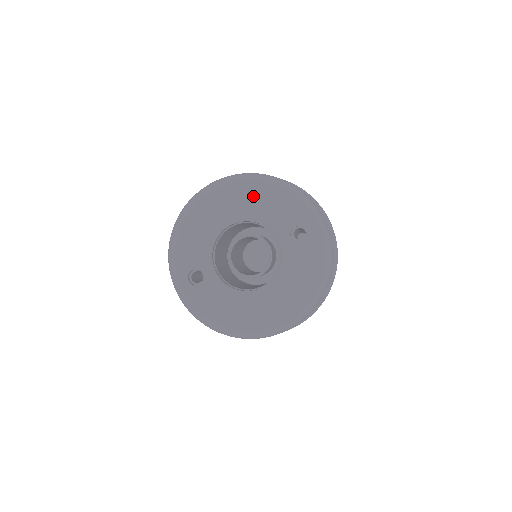
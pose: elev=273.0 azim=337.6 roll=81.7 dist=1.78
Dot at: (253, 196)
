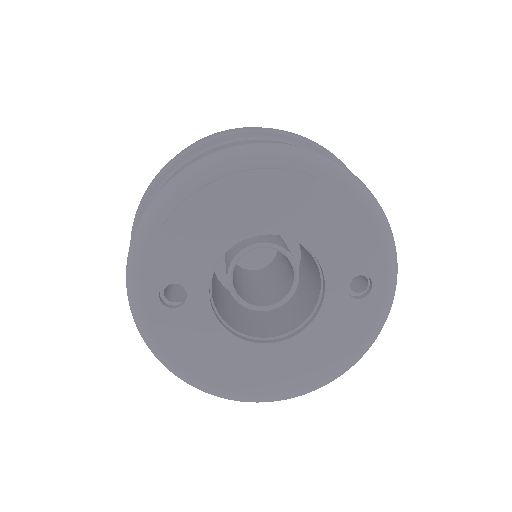
Dot at: (318, 202)
